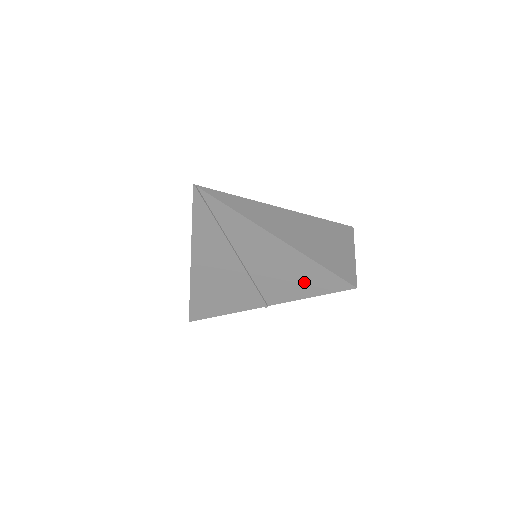
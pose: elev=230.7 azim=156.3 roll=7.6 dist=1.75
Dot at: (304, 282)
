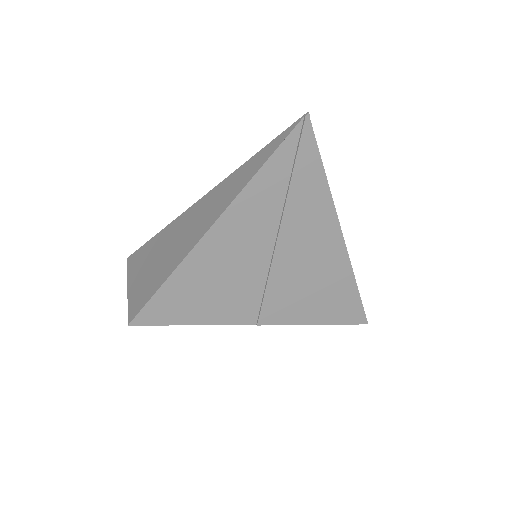
Dot at: (324, 301)
